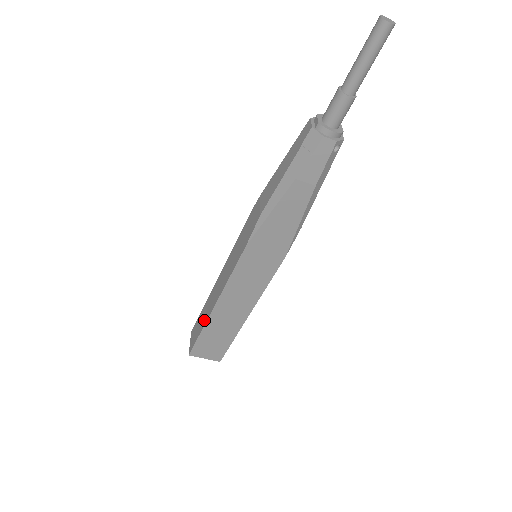
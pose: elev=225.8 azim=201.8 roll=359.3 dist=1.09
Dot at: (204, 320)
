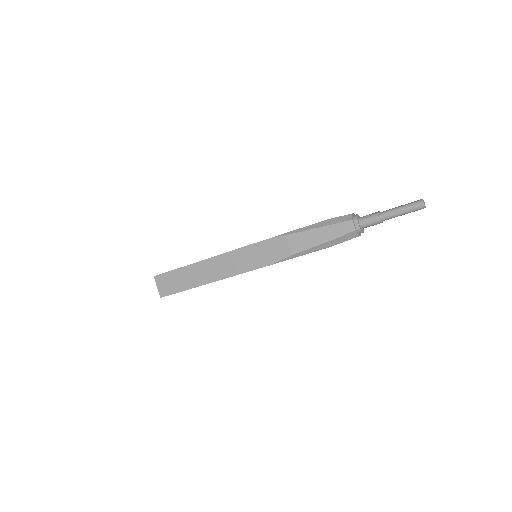
Dot at: (191, 283)
